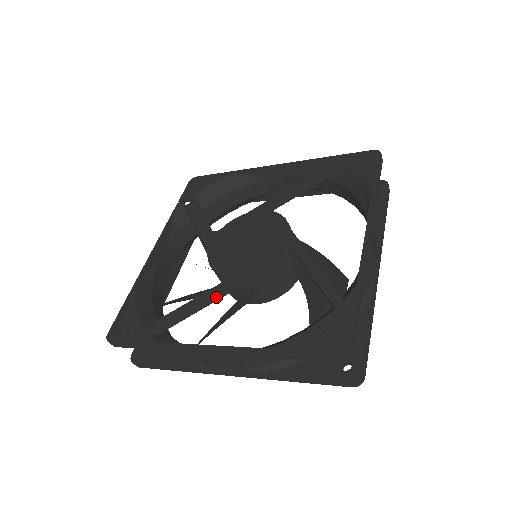
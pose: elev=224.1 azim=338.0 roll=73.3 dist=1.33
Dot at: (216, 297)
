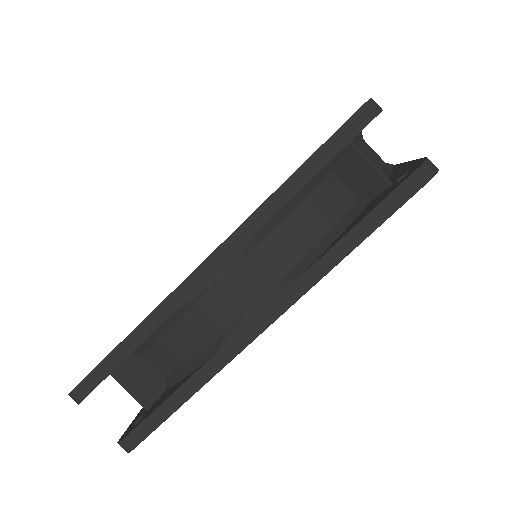
Dot at: occluded
